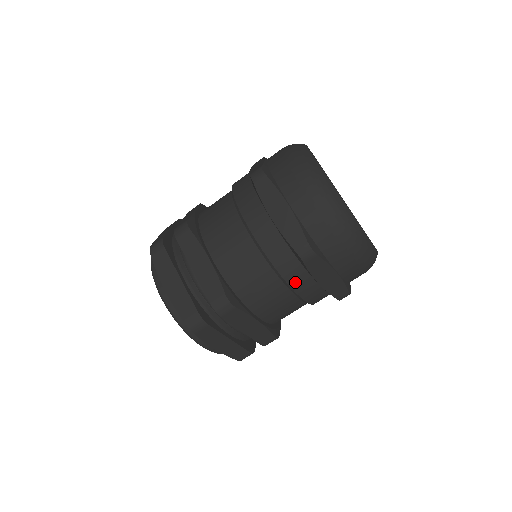
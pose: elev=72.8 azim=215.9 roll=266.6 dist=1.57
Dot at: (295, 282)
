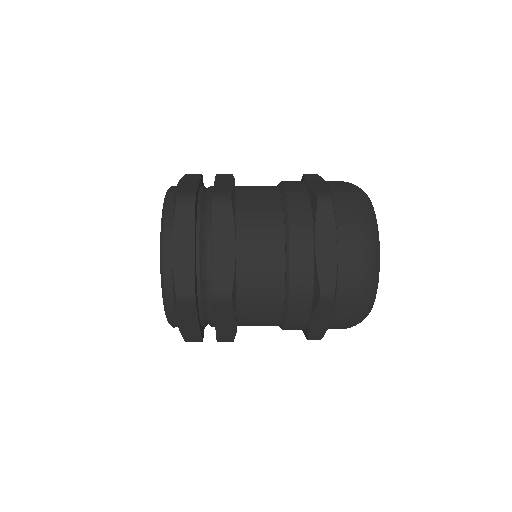
Dot at: (296, 228)
